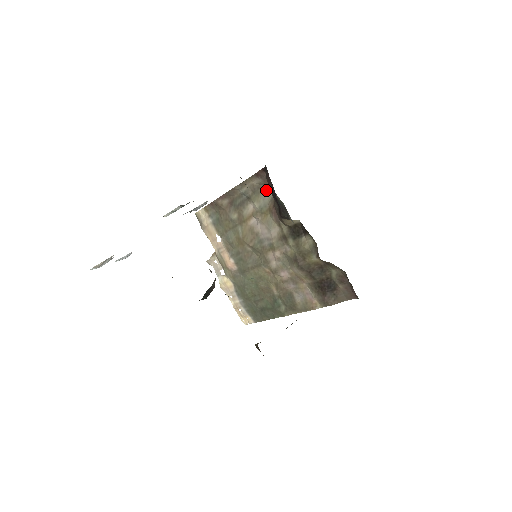
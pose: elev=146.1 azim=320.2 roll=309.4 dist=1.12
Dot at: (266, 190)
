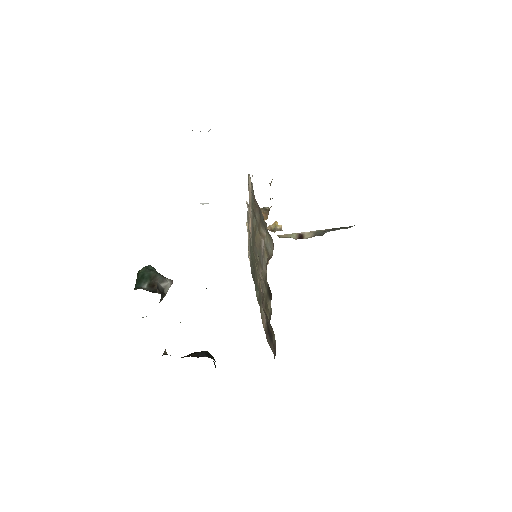
Dot at: (272, 244)
